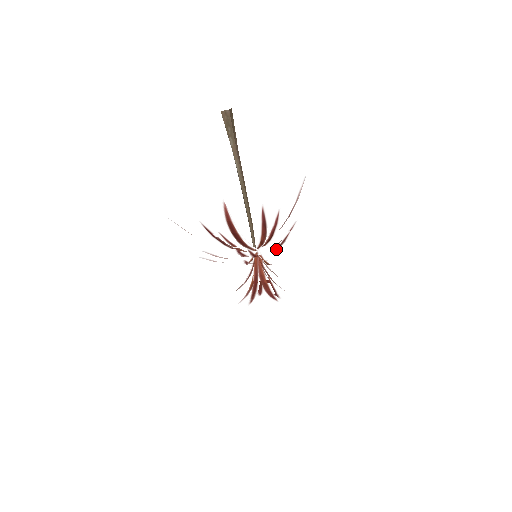
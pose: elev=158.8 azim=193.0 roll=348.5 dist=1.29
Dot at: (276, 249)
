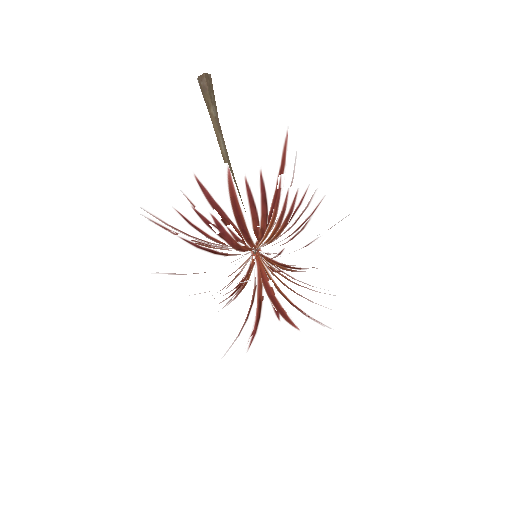
Dot at: occluded
